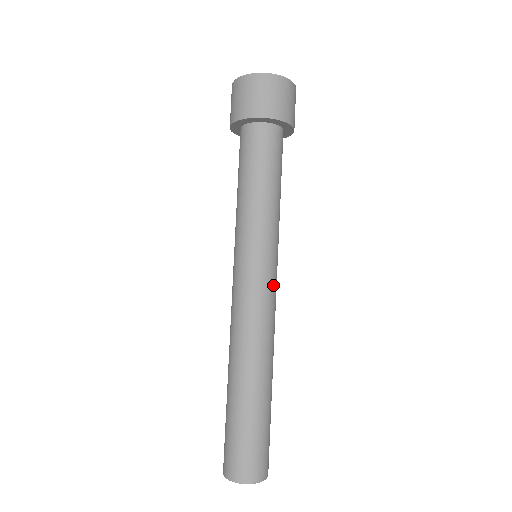
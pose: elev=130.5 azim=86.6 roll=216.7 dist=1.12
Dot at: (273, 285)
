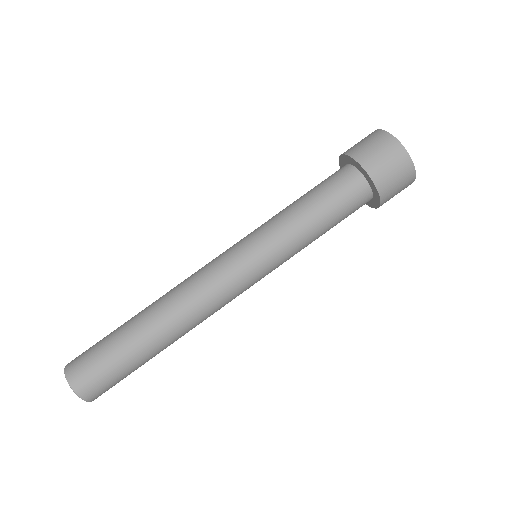
Dot at: (243, 286)
